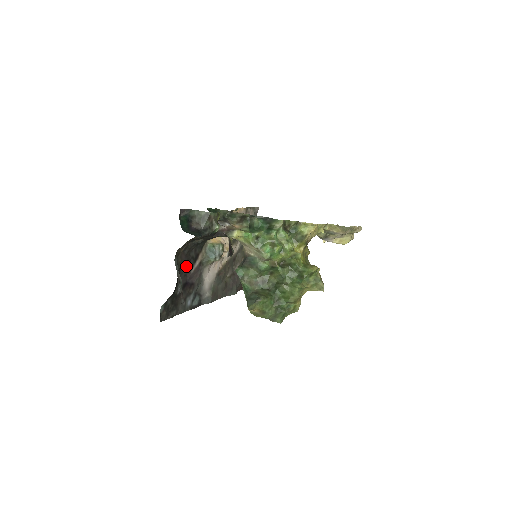
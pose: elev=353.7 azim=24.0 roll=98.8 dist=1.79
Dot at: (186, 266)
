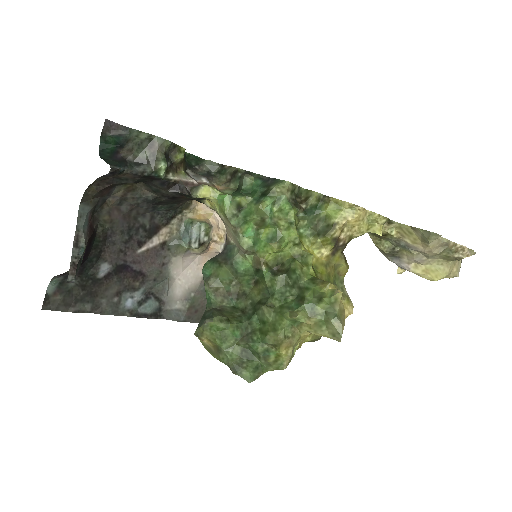
Dot at: (125, 236)
